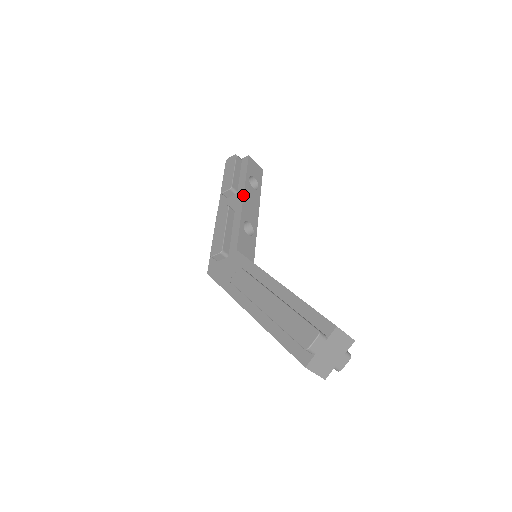
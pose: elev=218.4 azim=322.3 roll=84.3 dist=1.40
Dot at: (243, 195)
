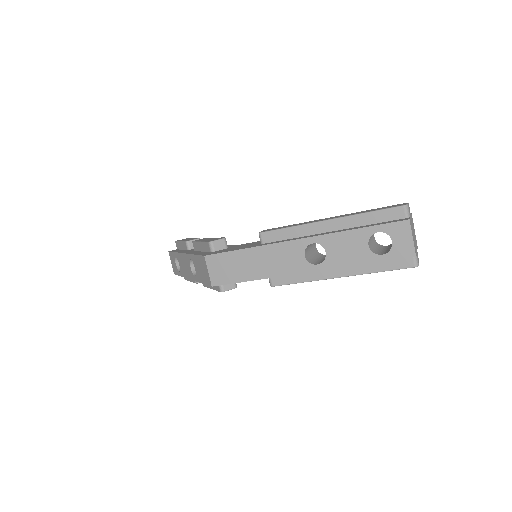
Dot at: occluded
